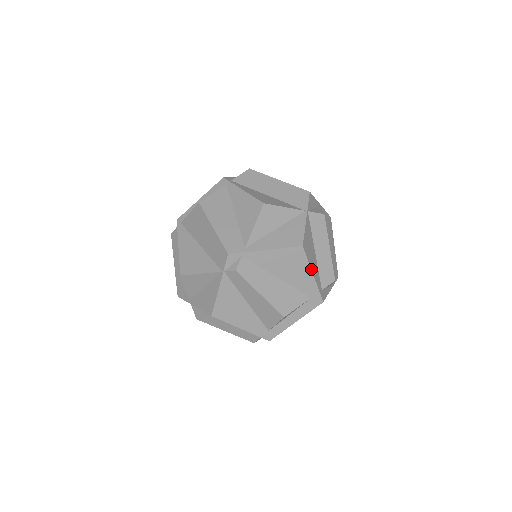
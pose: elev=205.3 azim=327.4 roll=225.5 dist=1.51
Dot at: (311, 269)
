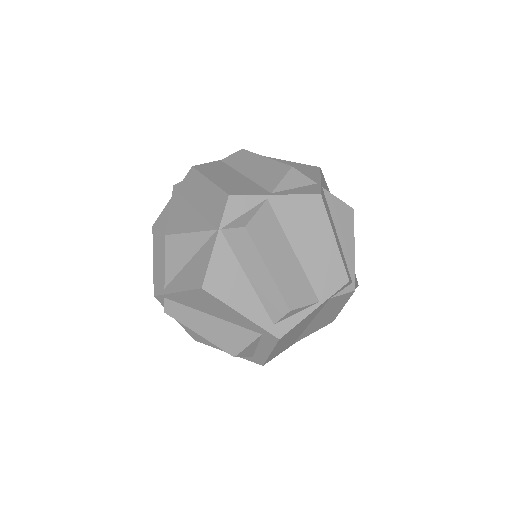
Dot at: (233, 308)
